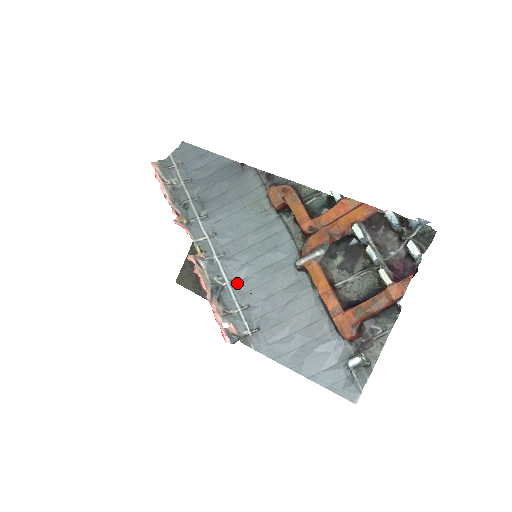
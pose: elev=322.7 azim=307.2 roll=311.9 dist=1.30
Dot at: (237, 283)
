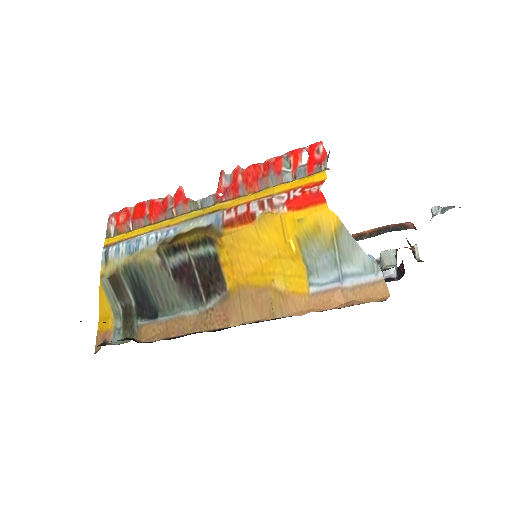
Dot at: occluded
